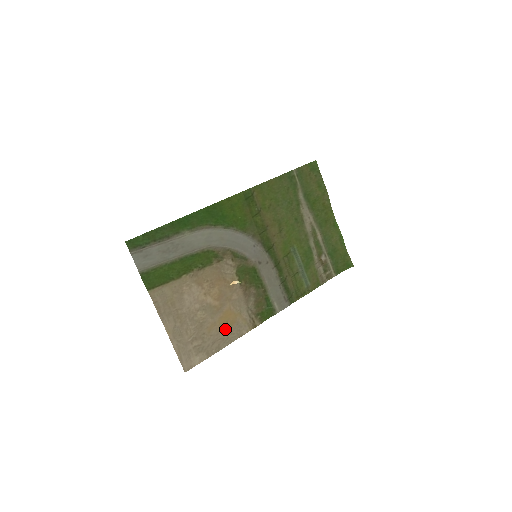
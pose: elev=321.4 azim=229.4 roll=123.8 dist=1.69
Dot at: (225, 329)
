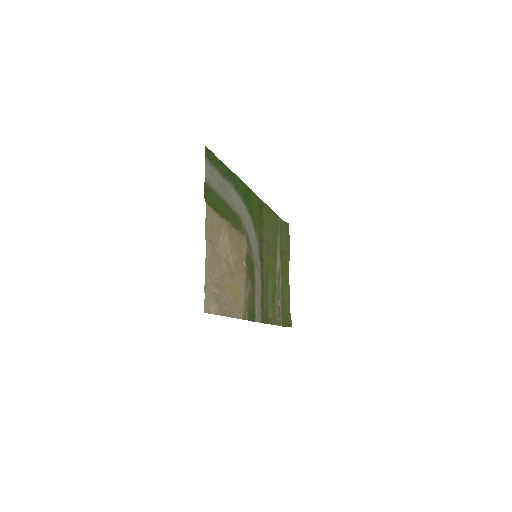
Dot at: (232, 299)
